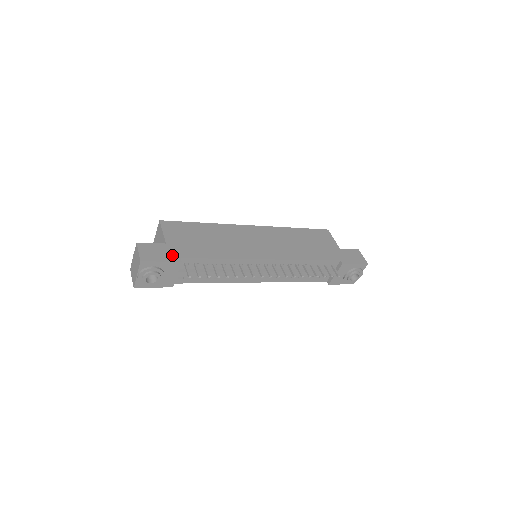
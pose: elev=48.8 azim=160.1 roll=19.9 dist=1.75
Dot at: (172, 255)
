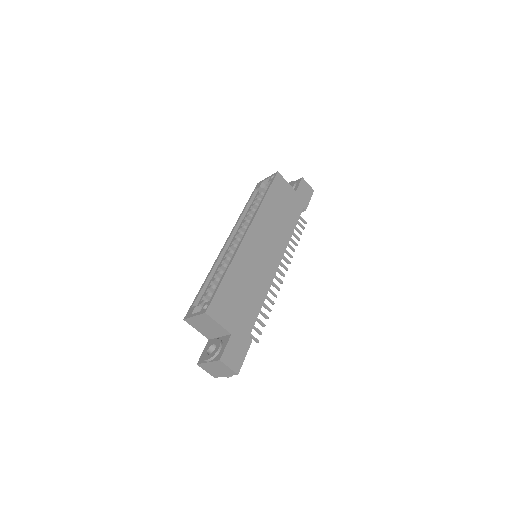
Dot at: (244, 341)
